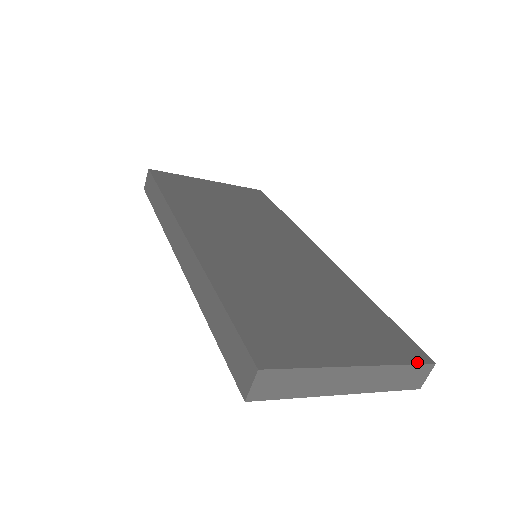
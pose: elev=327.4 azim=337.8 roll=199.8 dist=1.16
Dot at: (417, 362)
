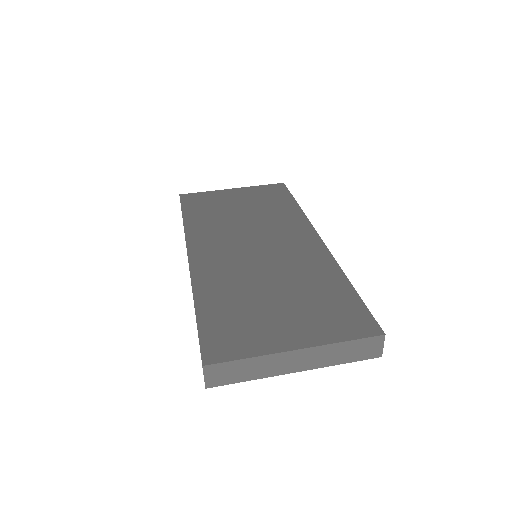
Dot at: (364, 336)
